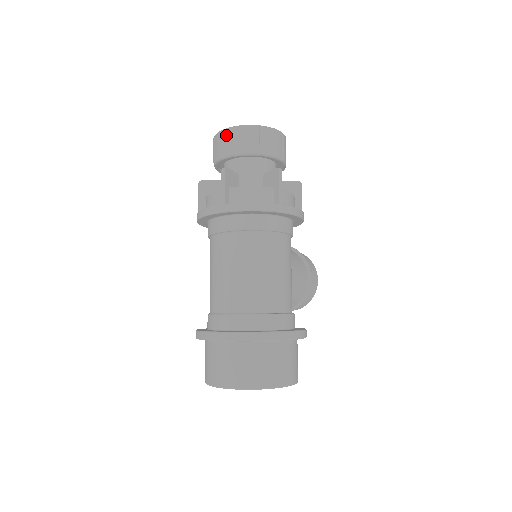
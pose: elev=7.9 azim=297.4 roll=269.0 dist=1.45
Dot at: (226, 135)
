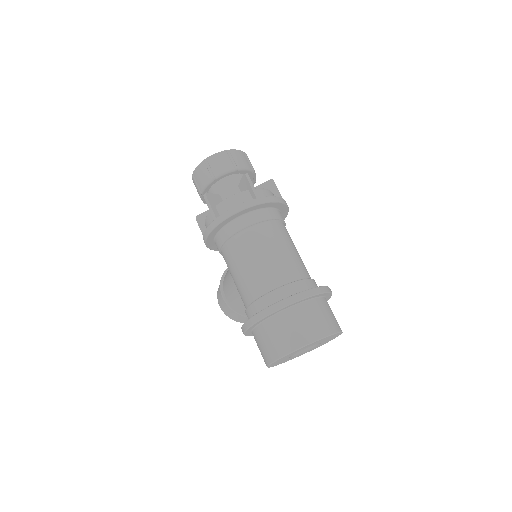
Dot at: (224, 155)
